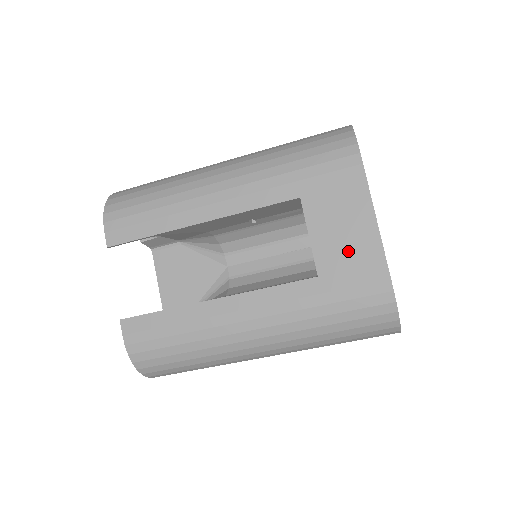
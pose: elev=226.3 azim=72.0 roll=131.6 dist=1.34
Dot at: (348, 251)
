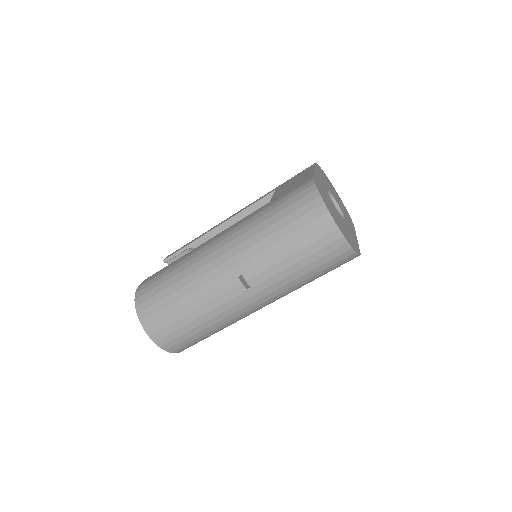
Dot at: occluded
